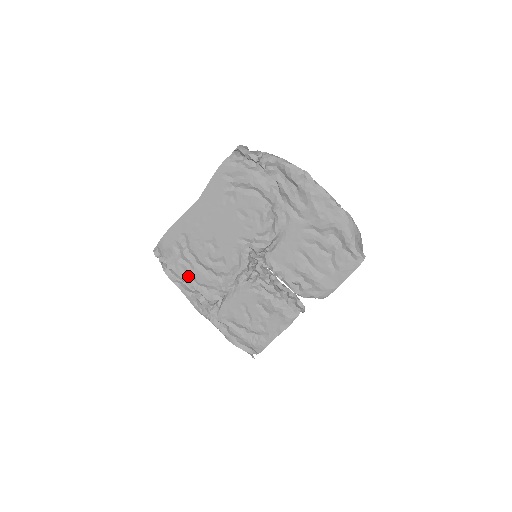
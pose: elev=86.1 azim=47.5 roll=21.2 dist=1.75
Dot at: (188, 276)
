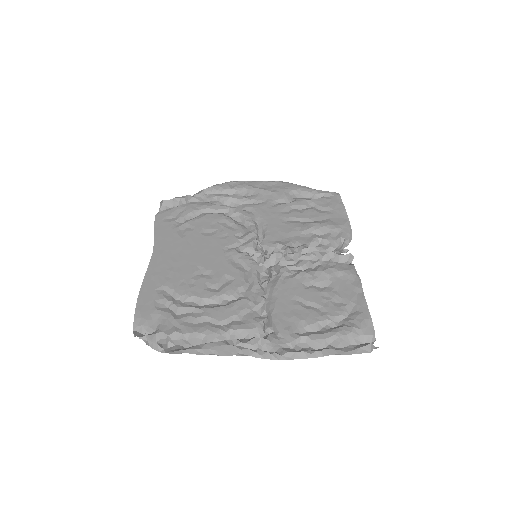
Dot at: (202, 325)
